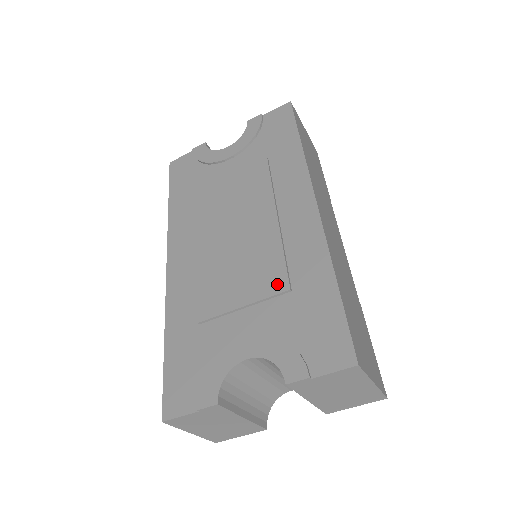
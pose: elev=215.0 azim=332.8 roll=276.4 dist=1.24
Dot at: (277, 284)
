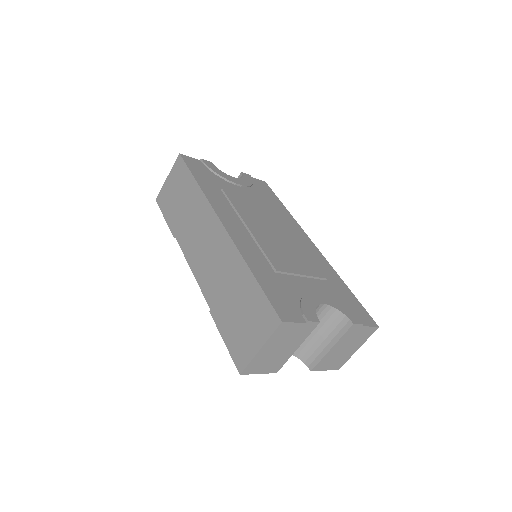
Dot at: (318, 272)
